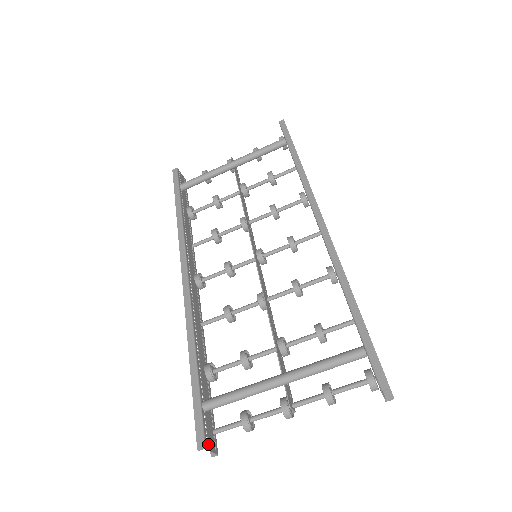
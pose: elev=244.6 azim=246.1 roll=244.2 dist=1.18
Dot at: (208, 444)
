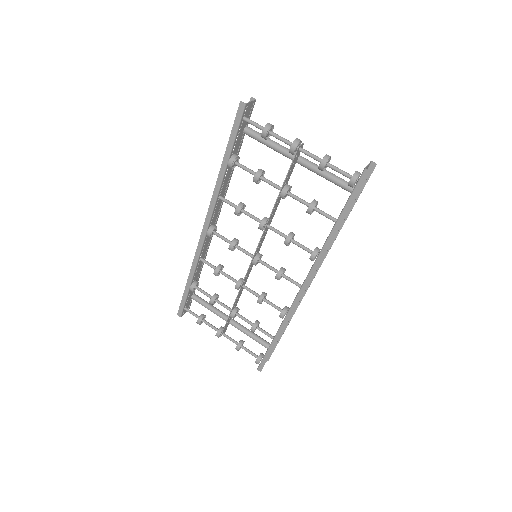
Dot at: (252, 105)
